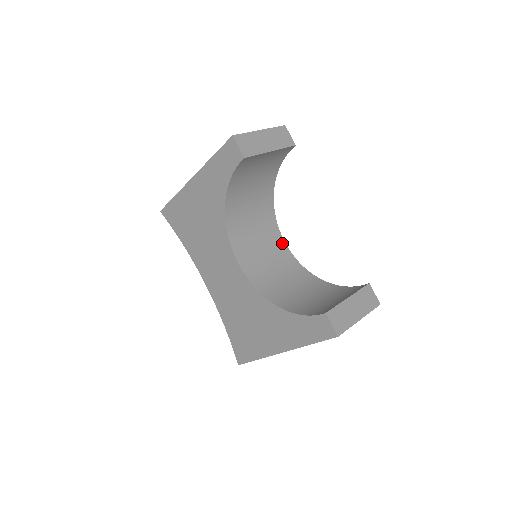
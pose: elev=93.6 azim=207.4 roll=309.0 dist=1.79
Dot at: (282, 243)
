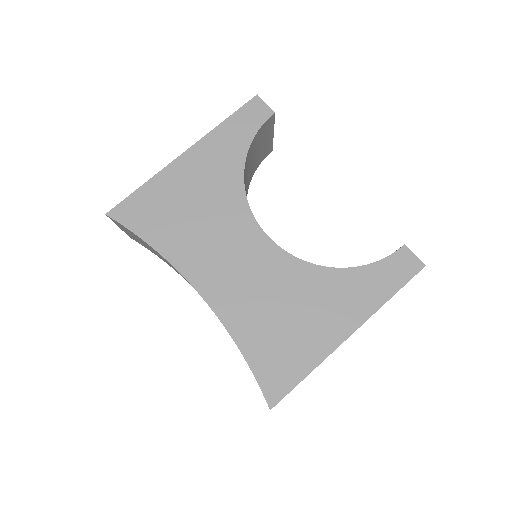
Dot at: occluded
